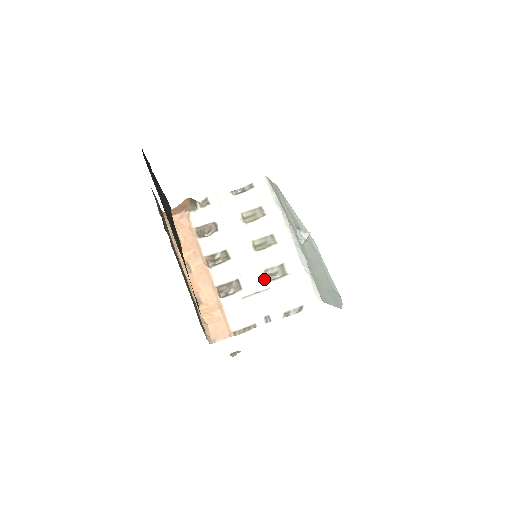
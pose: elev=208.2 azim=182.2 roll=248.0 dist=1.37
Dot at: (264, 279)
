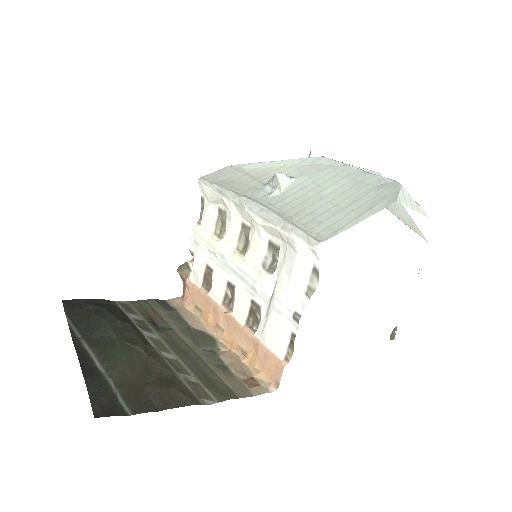
Dot at: (266, 277)
